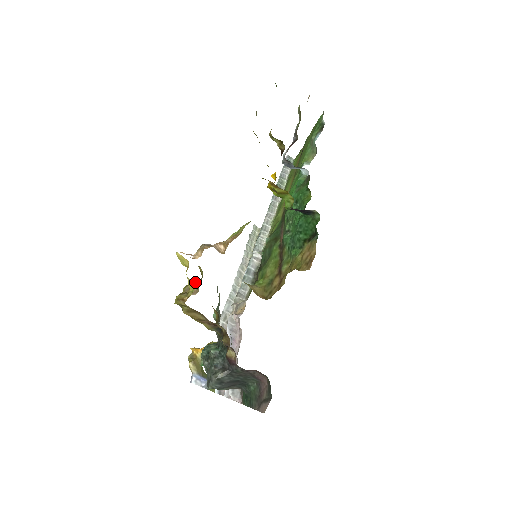
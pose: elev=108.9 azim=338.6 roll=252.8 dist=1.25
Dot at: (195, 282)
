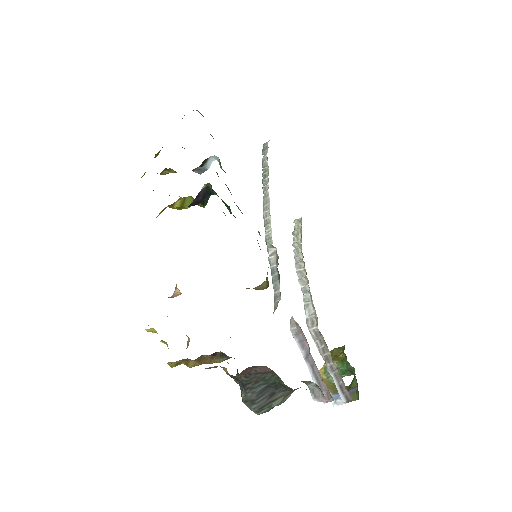
Dot at: occluded
